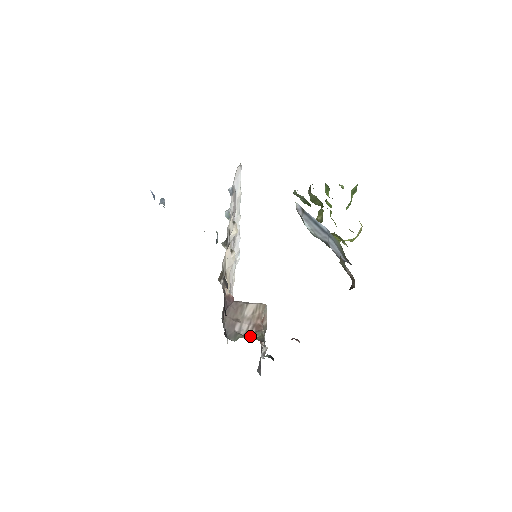
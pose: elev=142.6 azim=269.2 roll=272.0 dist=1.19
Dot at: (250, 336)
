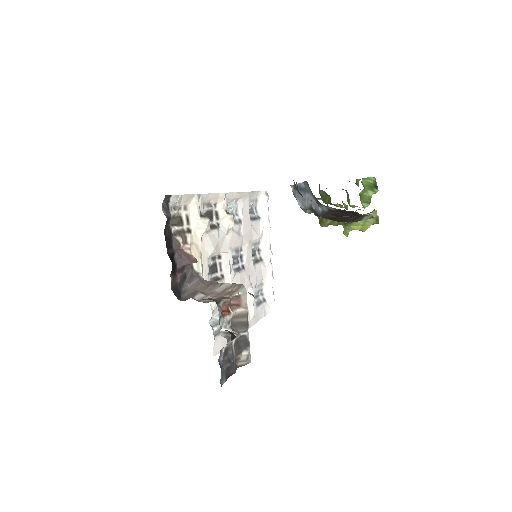
Dot at: (205, 299)
